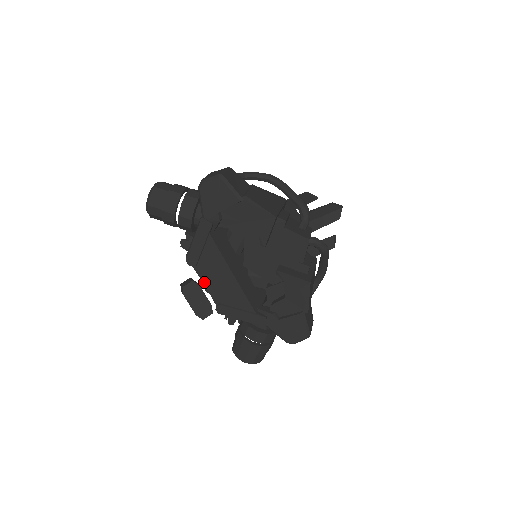
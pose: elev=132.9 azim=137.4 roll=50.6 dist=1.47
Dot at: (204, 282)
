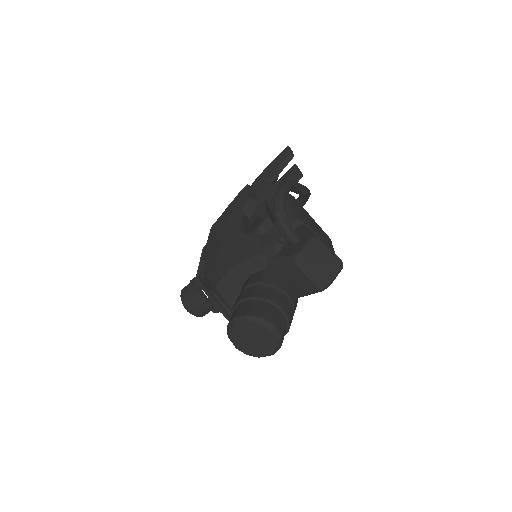
Dot at: occluded
